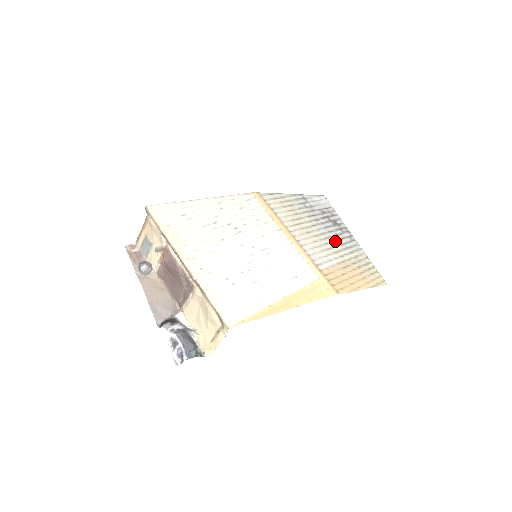
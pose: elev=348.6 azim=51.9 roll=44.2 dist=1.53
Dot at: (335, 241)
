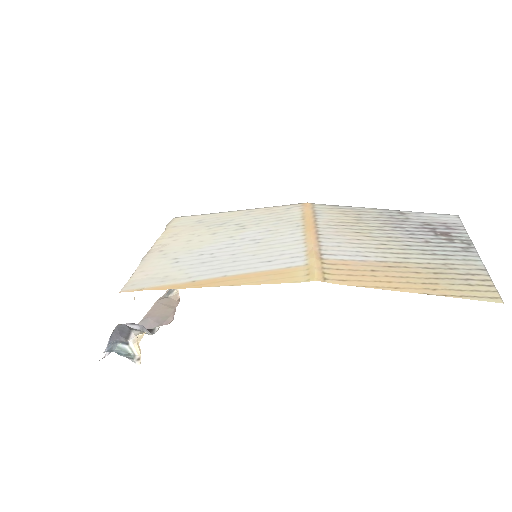
Dot at: (412, 245)
